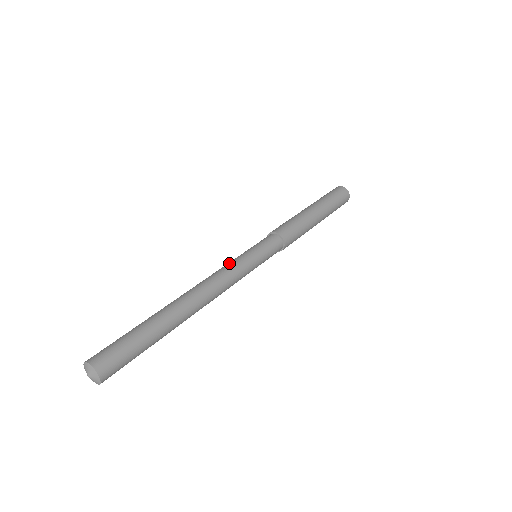
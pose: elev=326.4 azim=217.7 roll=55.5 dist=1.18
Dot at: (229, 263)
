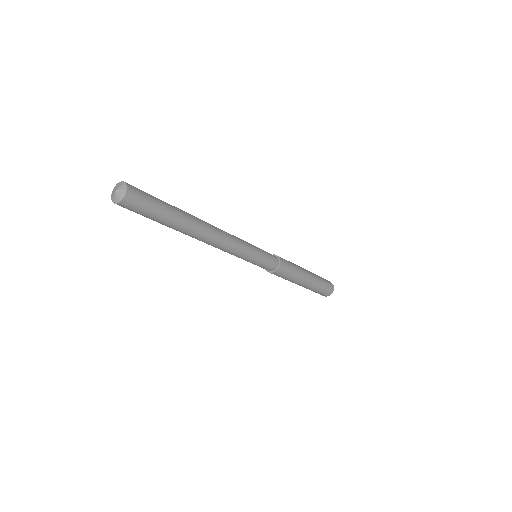
Dot at: occluded
